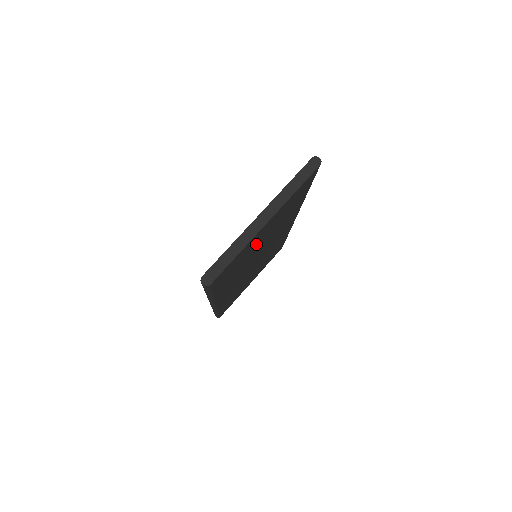
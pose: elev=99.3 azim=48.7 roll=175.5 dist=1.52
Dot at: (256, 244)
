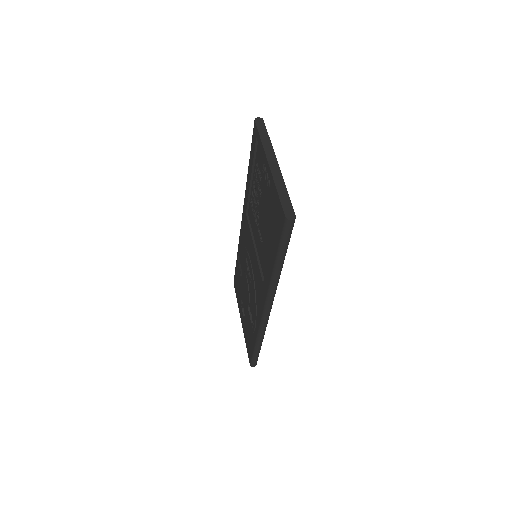
Dot at: occluded
